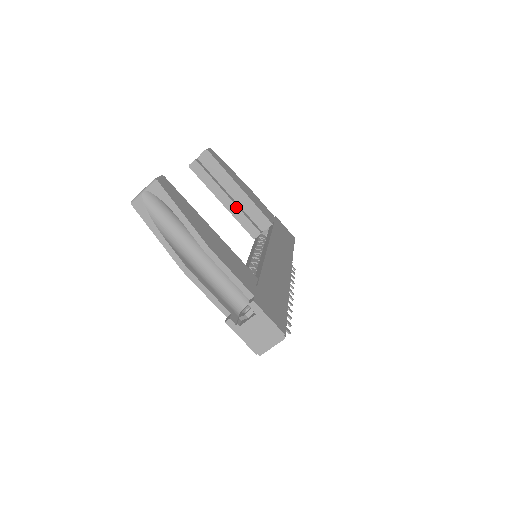
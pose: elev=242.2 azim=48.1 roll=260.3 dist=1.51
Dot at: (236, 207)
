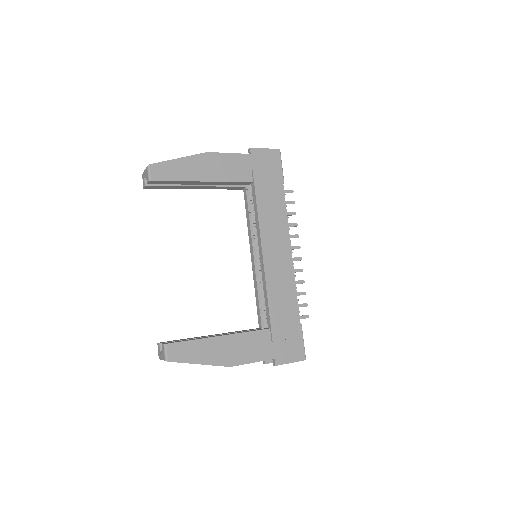
Dot at: (210, 187)
